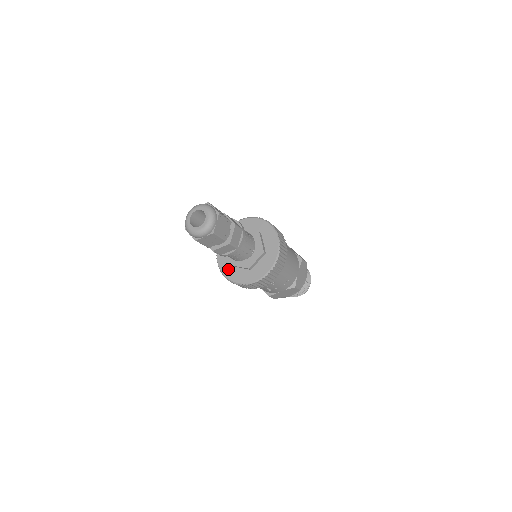
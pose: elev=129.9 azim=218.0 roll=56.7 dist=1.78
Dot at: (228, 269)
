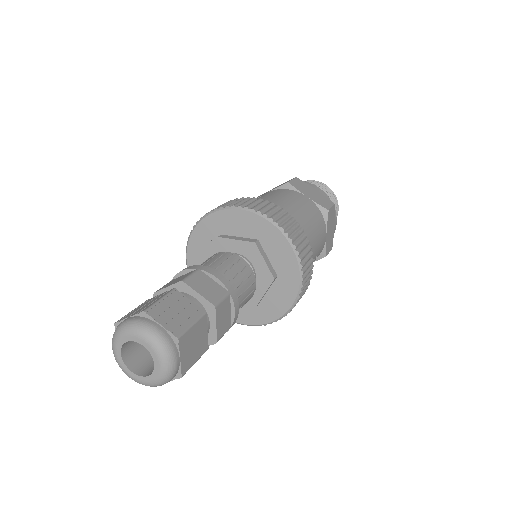
Dot at: occluded
